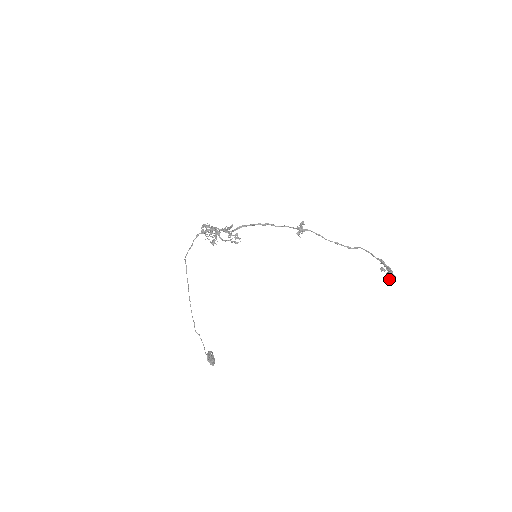
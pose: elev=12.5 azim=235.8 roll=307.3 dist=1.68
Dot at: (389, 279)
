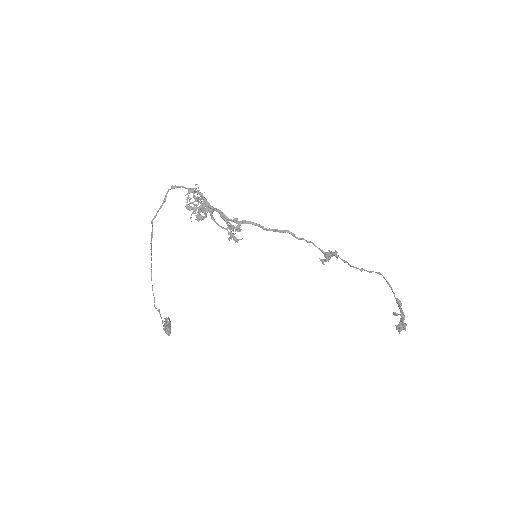
Dot at: (398, 330)
